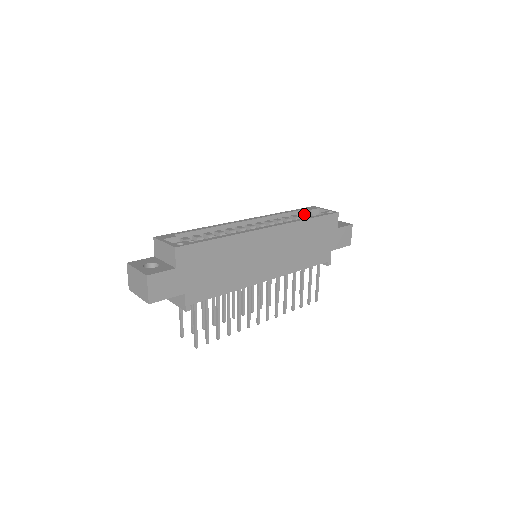
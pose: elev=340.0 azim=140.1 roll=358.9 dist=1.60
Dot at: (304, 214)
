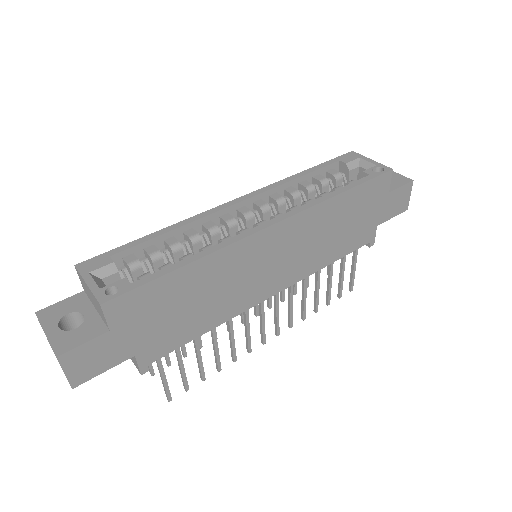
Dot at: (335, 171)
